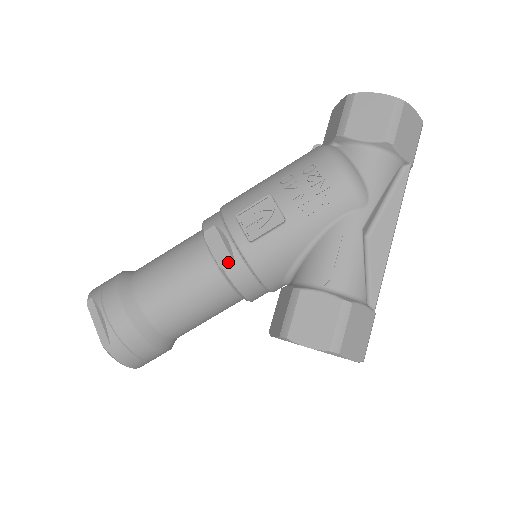
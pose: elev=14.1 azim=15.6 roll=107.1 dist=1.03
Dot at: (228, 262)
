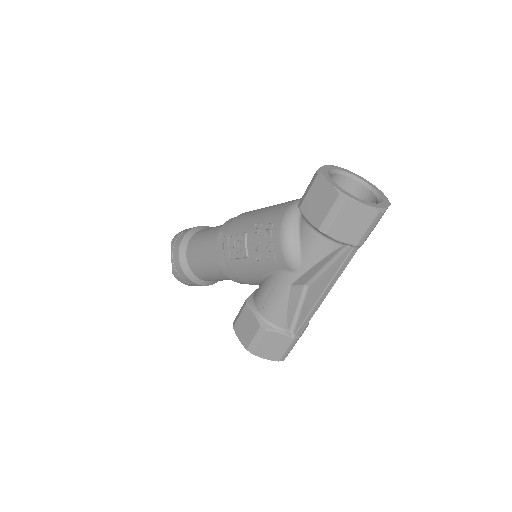
Dot at: (222, 262)
